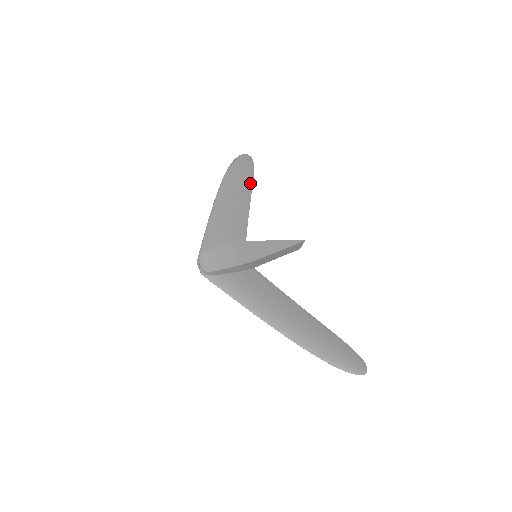
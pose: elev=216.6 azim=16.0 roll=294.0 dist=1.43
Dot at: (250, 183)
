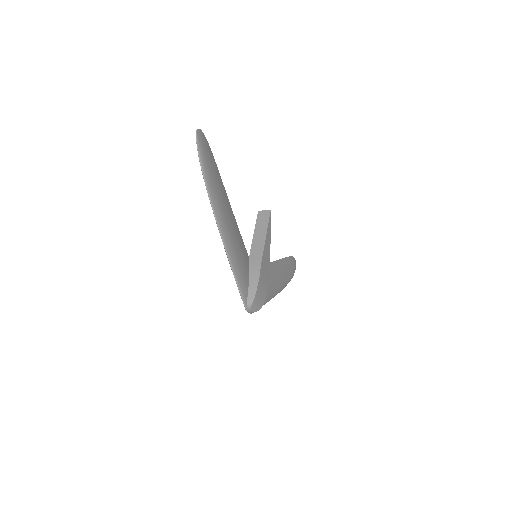
Dot at: (220, 176)
